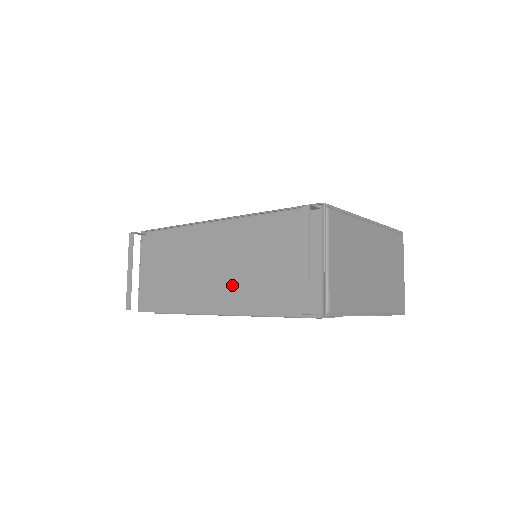
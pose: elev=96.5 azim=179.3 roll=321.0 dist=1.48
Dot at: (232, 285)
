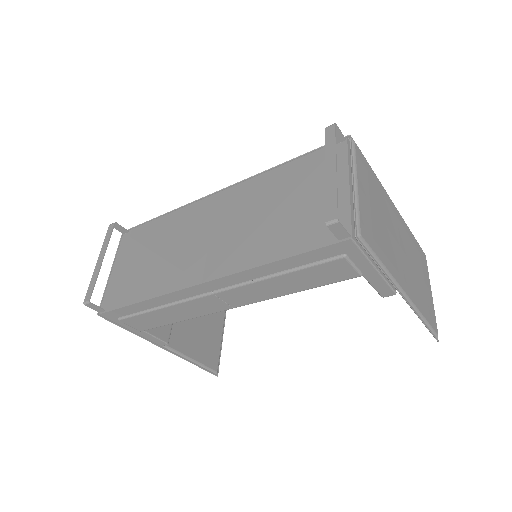
Dot at: (230, 245)
